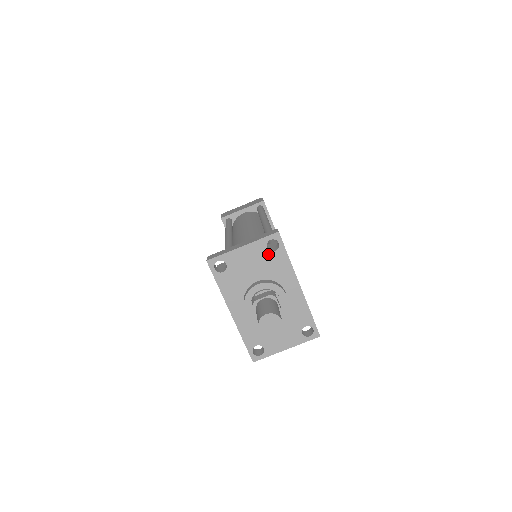
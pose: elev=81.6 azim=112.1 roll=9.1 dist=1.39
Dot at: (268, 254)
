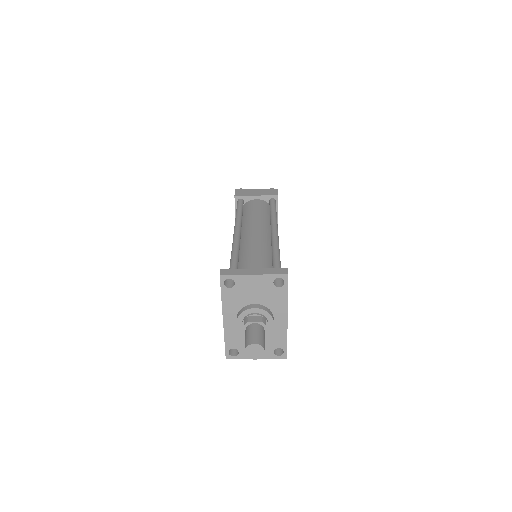
Dot at: (272, 287)
